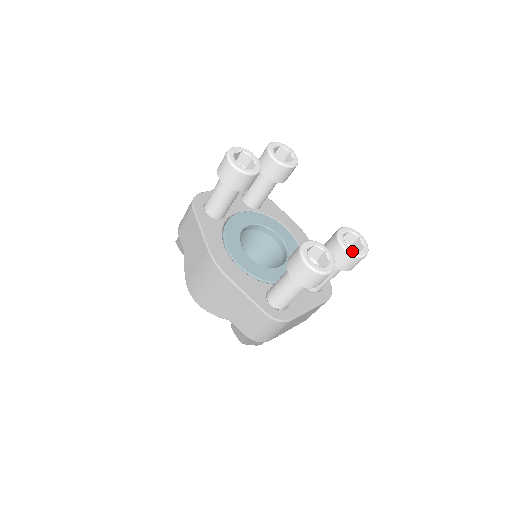
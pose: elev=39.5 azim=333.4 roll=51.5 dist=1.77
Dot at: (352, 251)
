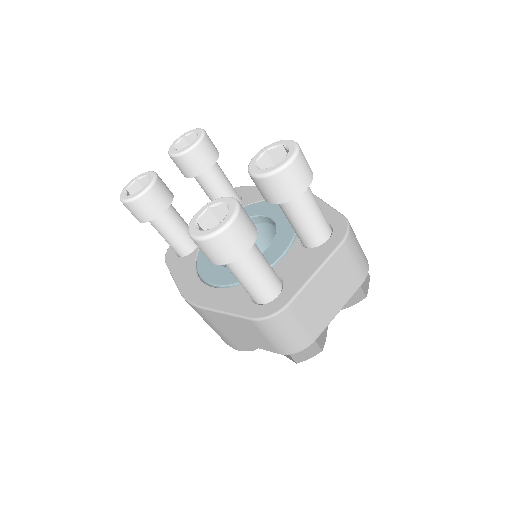
Dot at: (267, 171)
